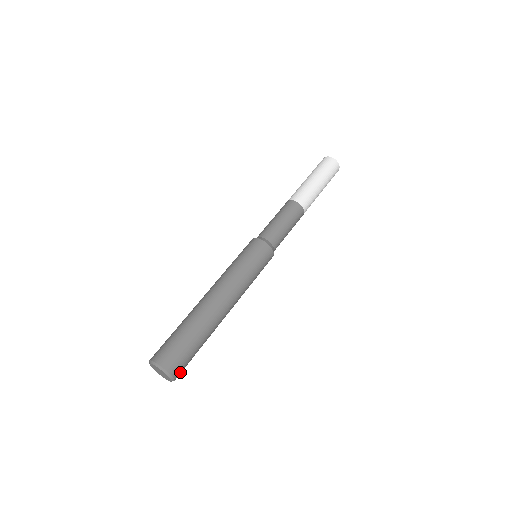
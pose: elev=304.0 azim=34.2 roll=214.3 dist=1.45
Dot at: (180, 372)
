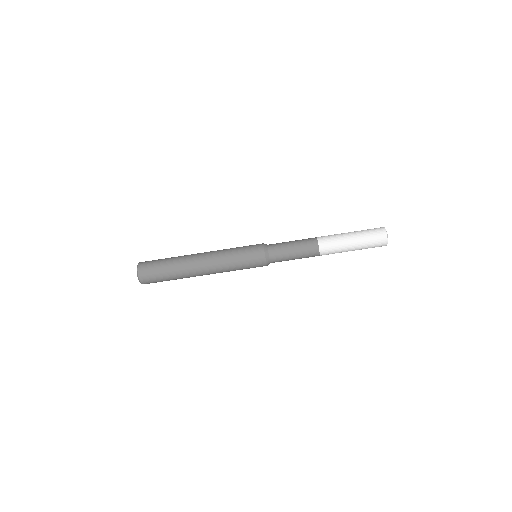
Dot at: occluded
